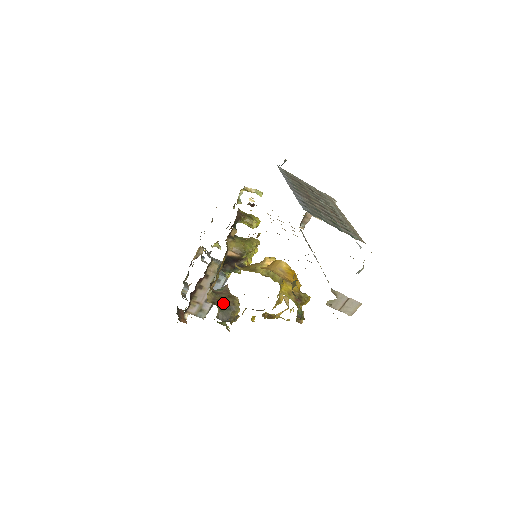
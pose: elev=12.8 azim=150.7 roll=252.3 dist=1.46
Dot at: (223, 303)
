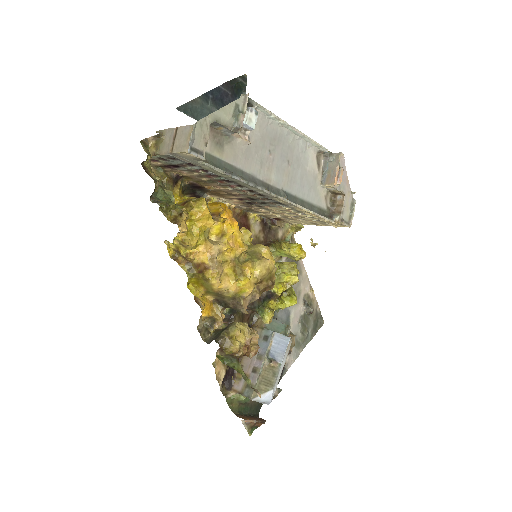
Dot at: occluded
